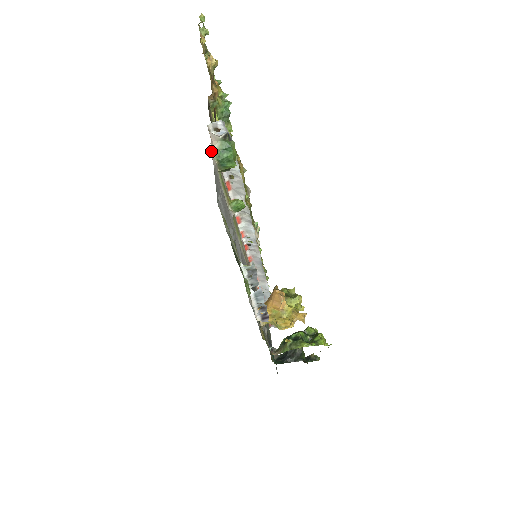
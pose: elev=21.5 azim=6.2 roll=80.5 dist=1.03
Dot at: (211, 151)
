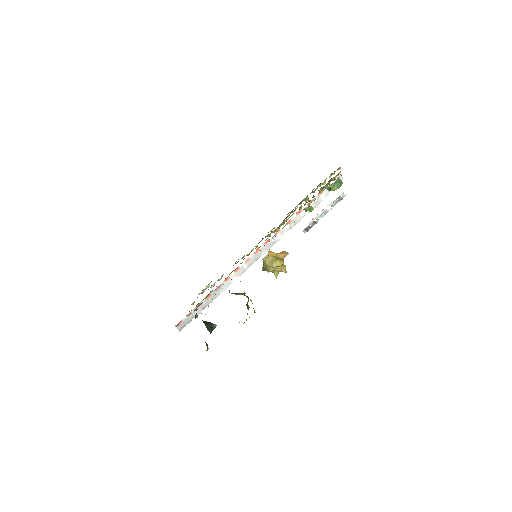
Dot at: (339, 176)
